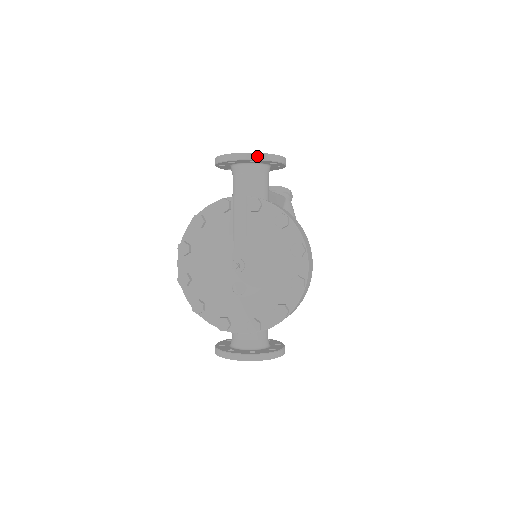
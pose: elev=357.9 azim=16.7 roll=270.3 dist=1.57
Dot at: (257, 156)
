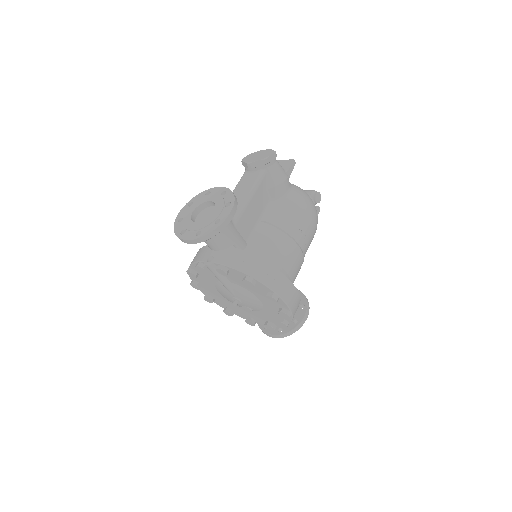
Dot at: (201, 240)
